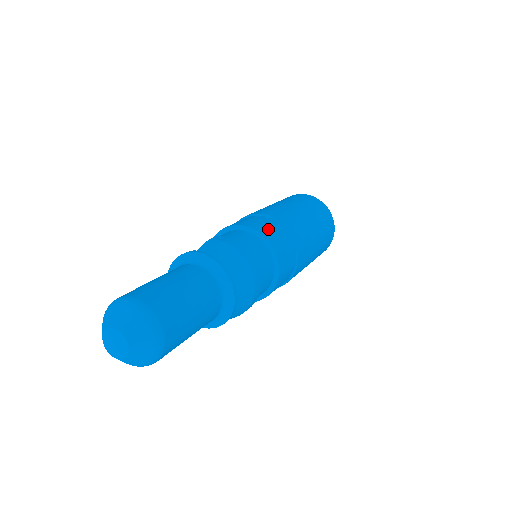
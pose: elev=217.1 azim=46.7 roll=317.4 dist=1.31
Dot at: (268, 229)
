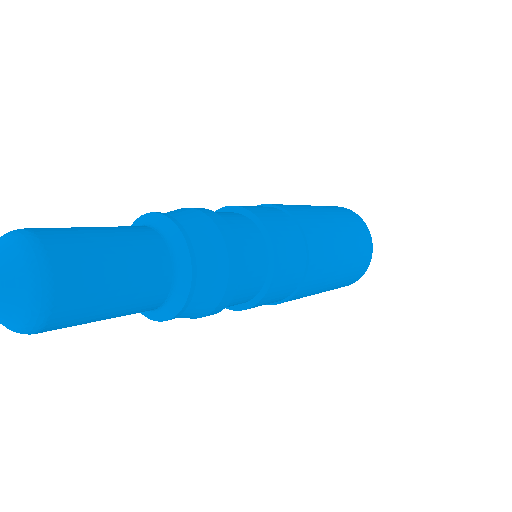
Dot at: (254, 207)
